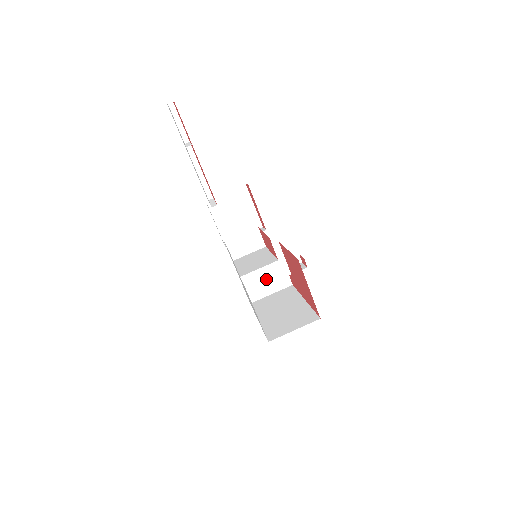
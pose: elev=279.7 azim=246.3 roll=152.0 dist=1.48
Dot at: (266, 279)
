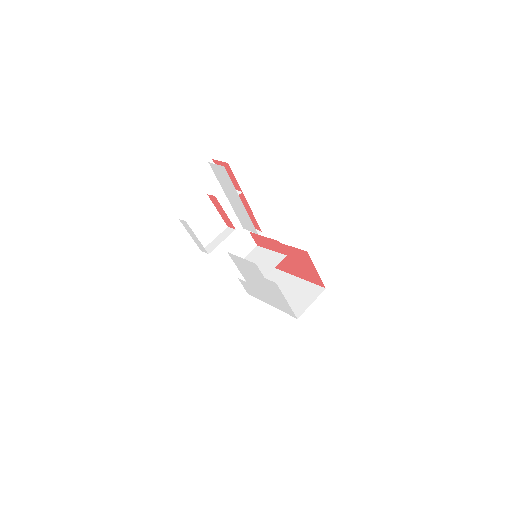
Dot at: occluded
